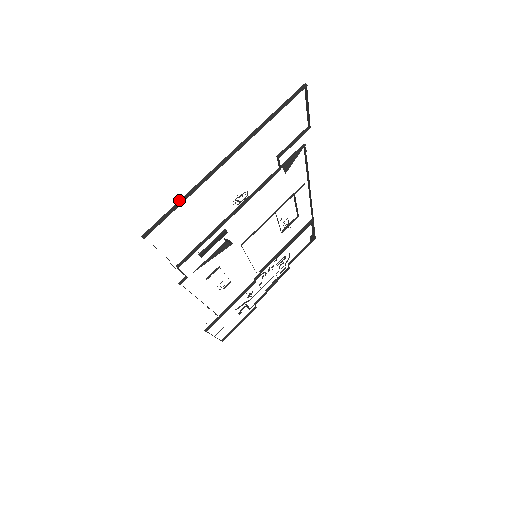
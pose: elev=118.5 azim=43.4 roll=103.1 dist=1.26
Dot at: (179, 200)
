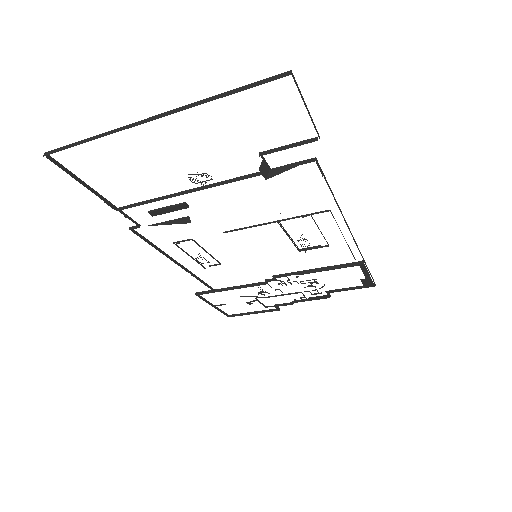
Dot at: (90, 137)
